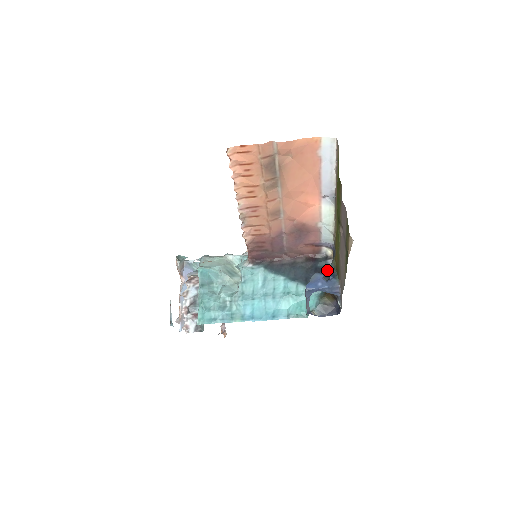
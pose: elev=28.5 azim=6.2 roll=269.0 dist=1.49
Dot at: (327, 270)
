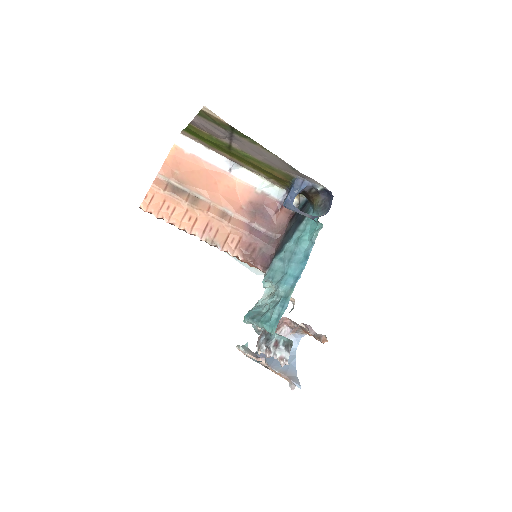
Dot at: occluded
